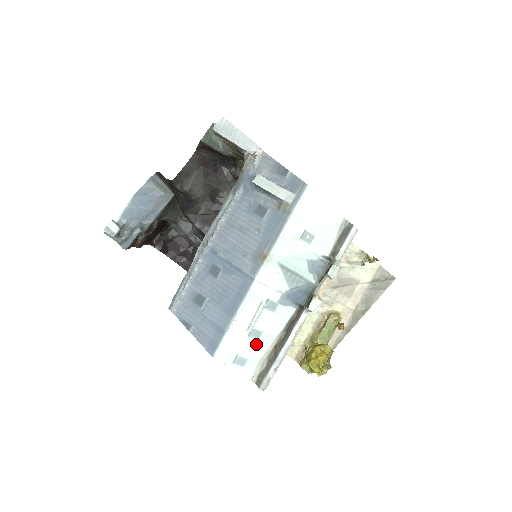
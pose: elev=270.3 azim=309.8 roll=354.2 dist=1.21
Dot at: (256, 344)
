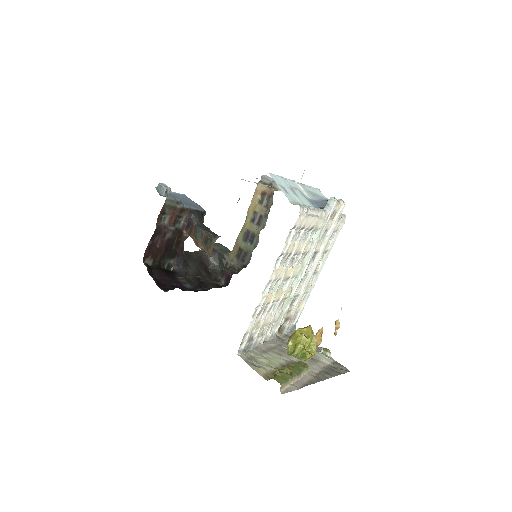
Dot at: (294, 195)
